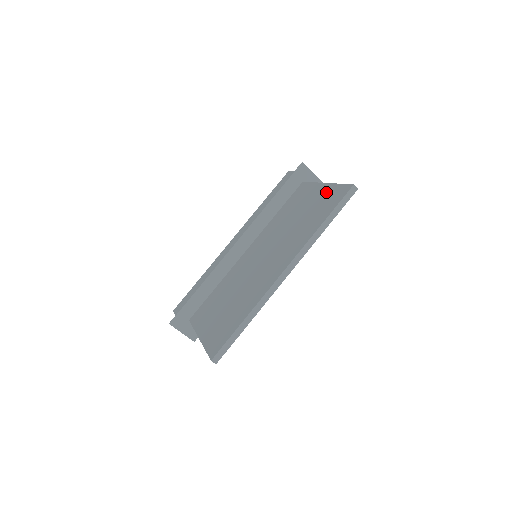
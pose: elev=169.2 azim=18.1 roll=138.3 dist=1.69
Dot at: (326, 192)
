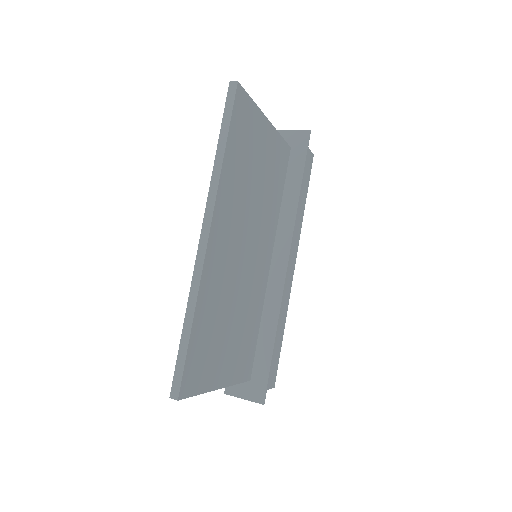
Dot at: occluded
